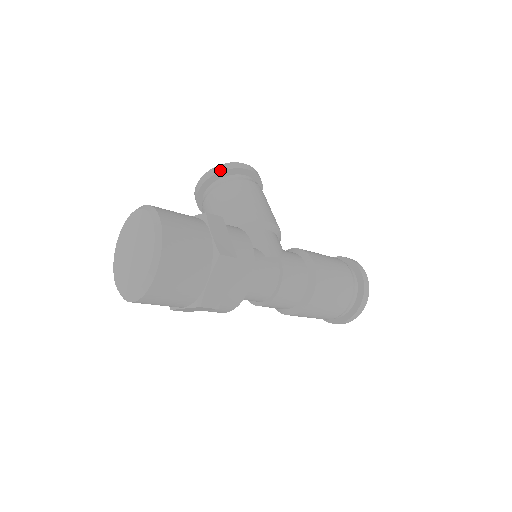
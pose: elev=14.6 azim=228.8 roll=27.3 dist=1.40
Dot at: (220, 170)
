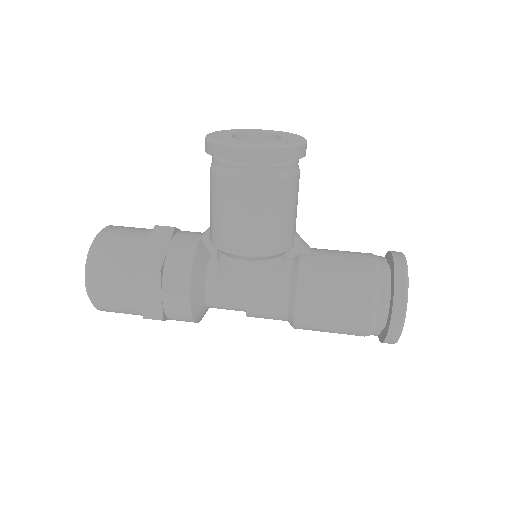
Dot at: (210, 152)
